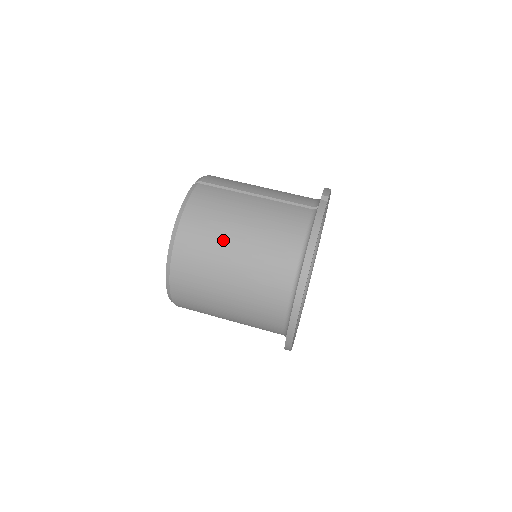
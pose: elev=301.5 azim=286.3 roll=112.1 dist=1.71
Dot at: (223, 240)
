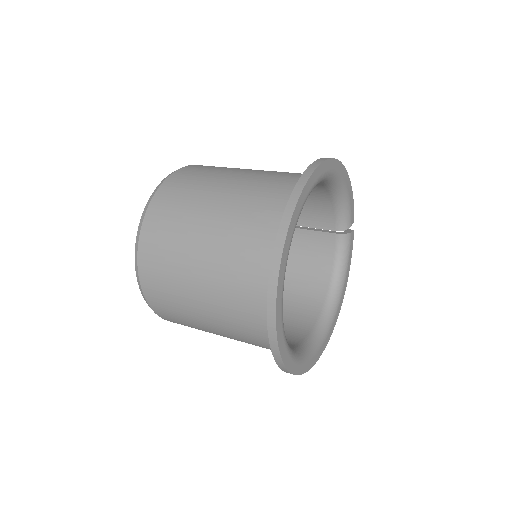
Dot at: occluded
